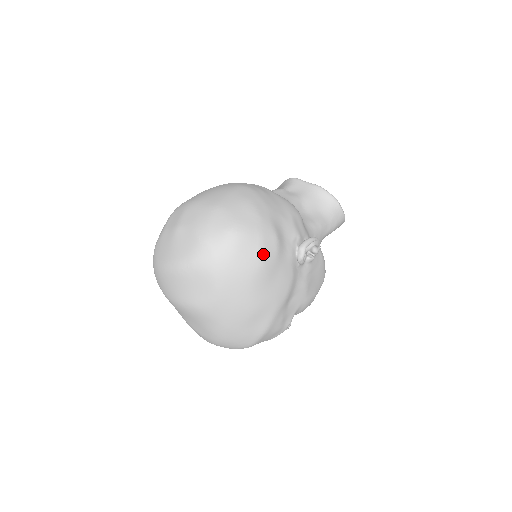
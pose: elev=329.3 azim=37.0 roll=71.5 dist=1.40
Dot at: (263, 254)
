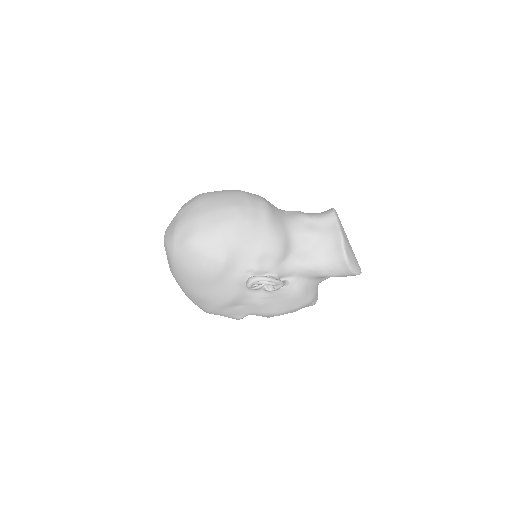
Dot at: (204, 269)
